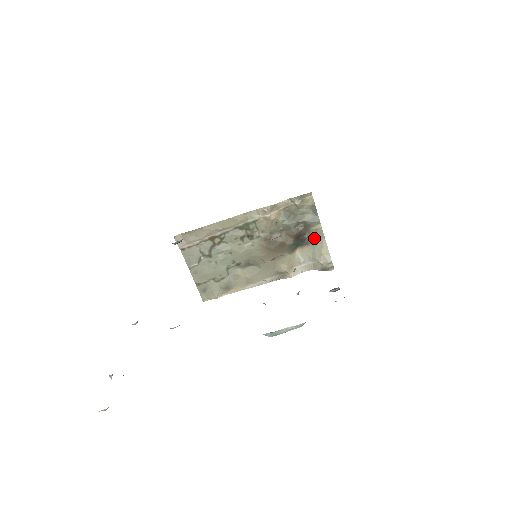
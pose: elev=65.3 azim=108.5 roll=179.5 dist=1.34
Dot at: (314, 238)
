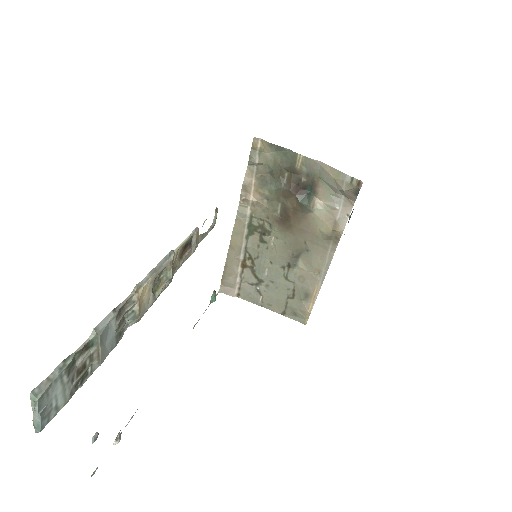
Dot at: (312, 173)
